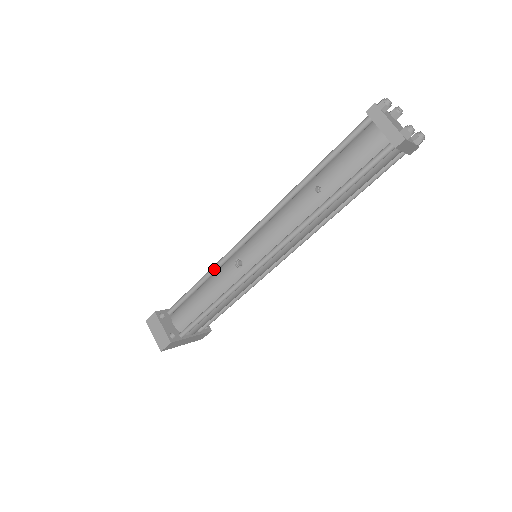
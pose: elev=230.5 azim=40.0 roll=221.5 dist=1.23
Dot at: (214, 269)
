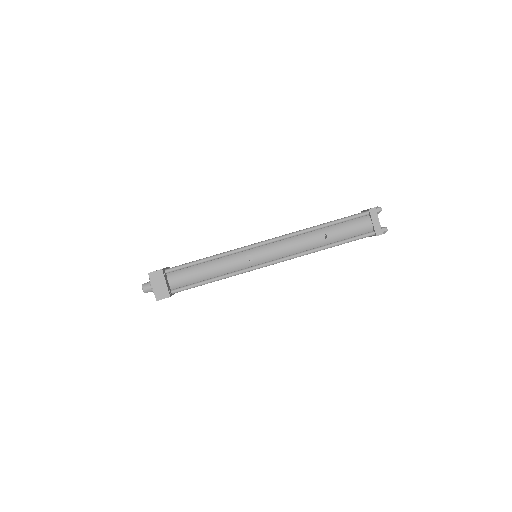
Dot at: (226, 255)
